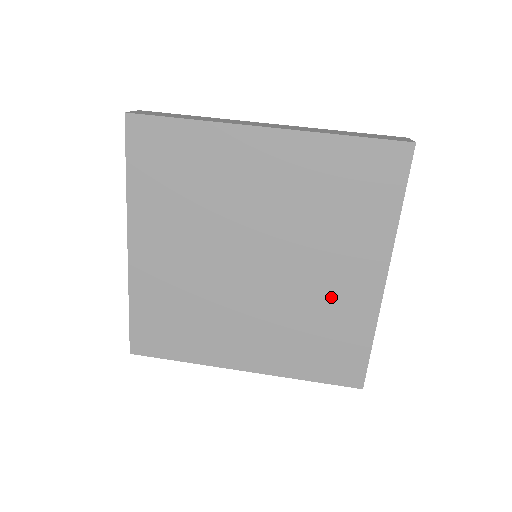
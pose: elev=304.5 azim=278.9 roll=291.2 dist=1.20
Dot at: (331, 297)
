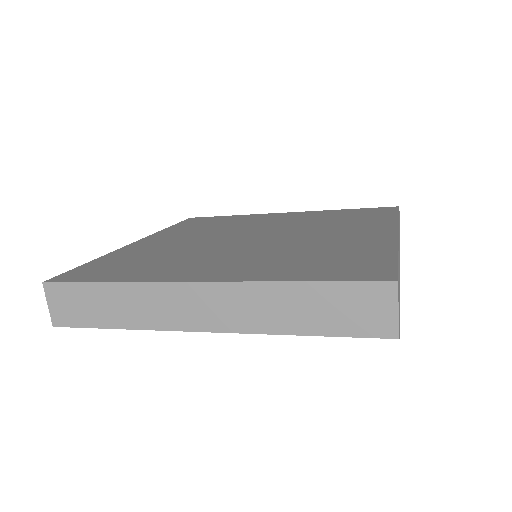
Dot at: (336, 241)
